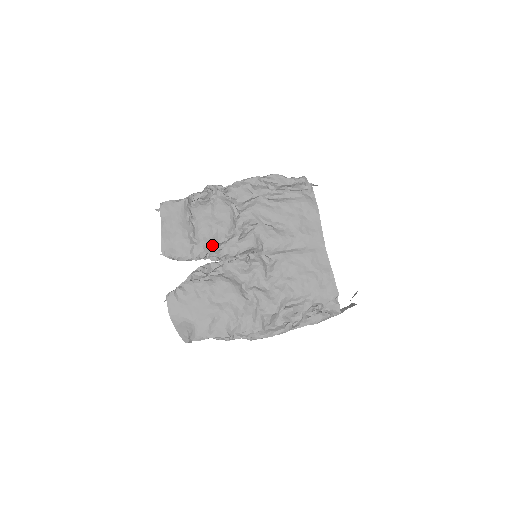
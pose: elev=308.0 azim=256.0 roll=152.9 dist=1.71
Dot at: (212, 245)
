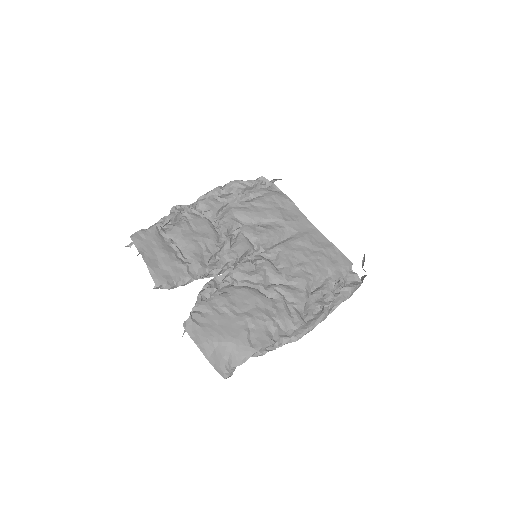
Dot at: (207, 258)
